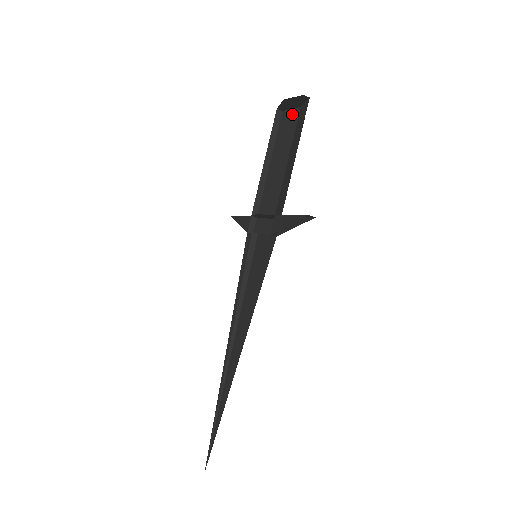
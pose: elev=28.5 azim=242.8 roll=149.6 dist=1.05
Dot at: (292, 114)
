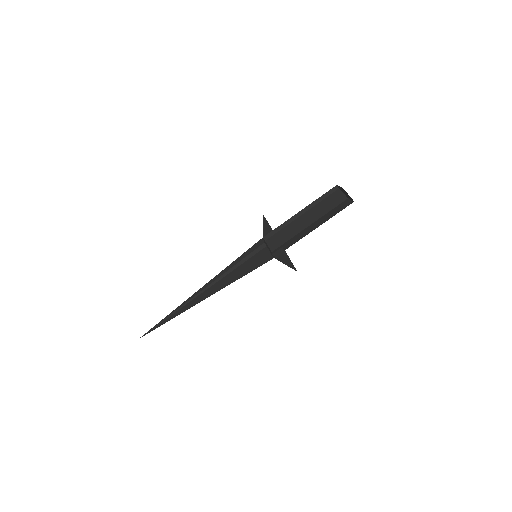
Dot at: (341, 197)
